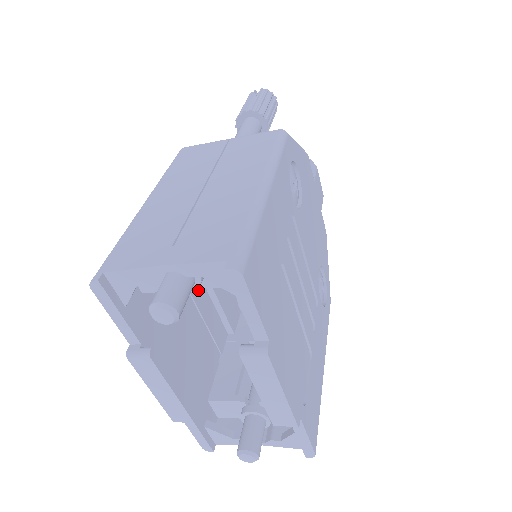
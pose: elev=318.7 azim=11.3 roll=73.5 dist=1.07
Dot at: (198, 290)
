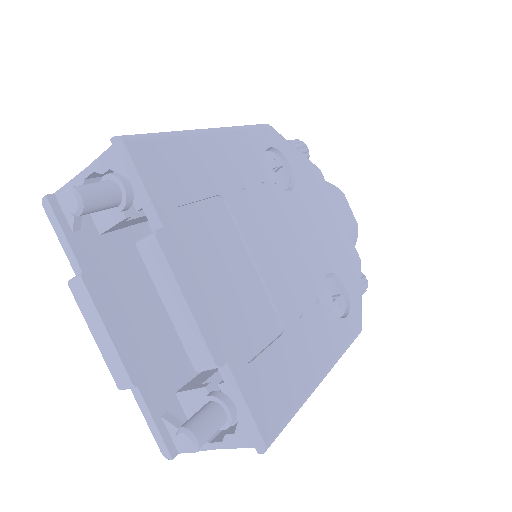
Dot at: occluded
